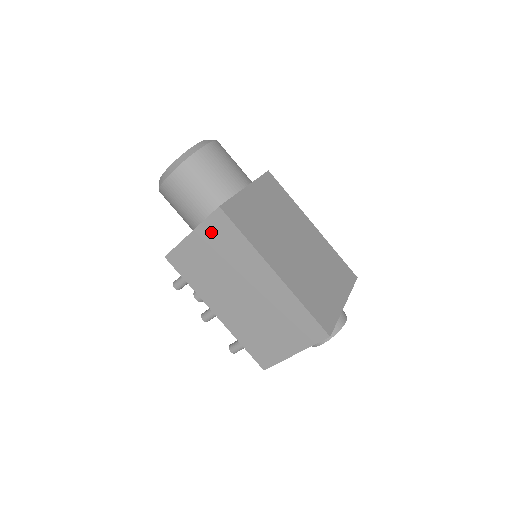
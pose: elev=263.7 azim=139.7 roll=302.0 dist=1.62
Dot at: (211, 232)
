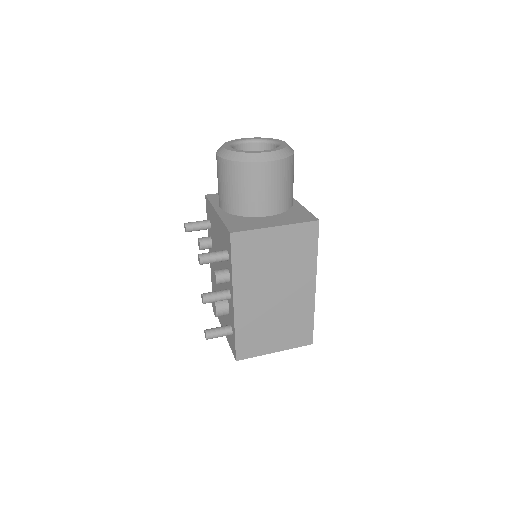
Dot at: (295, 235)
